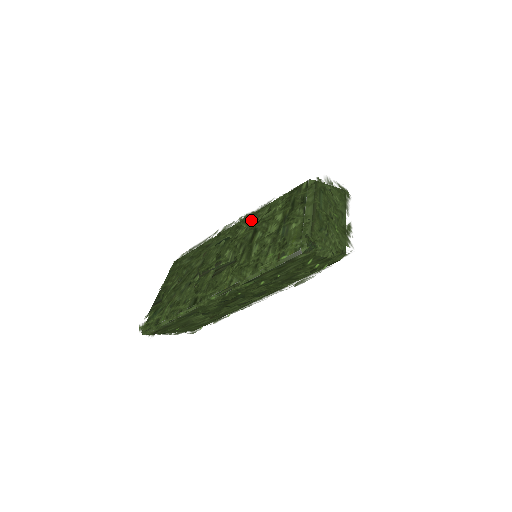
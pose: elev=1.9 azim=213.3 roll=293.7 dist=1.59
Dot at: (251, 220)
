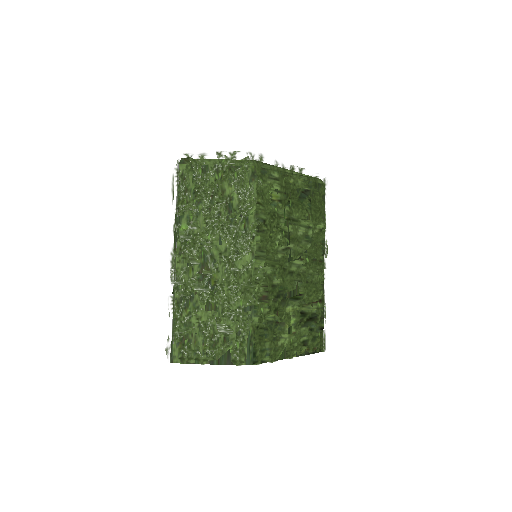
Dot at: occluded
